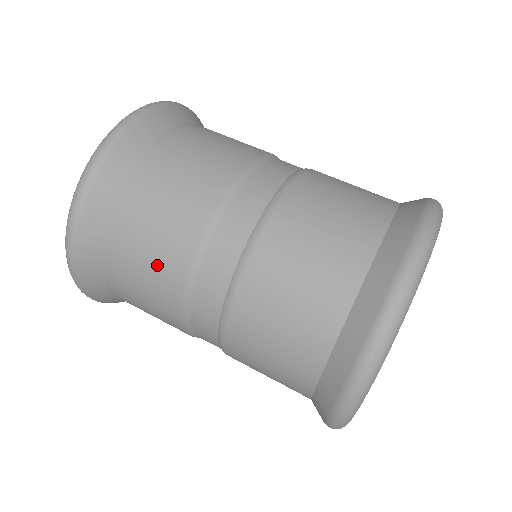
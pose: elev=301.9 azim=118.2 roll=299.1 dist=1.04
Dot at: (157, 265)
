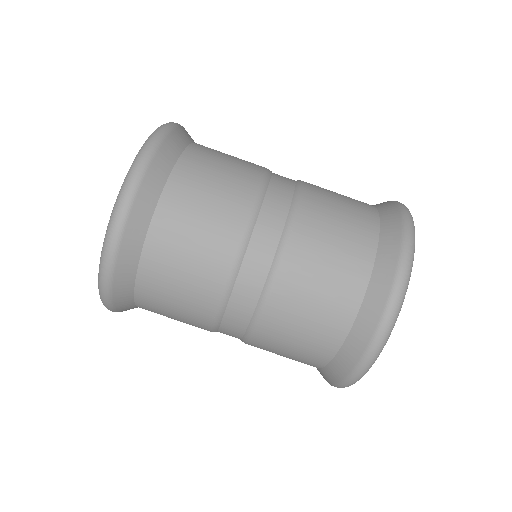
Dot at: (188, 303)
